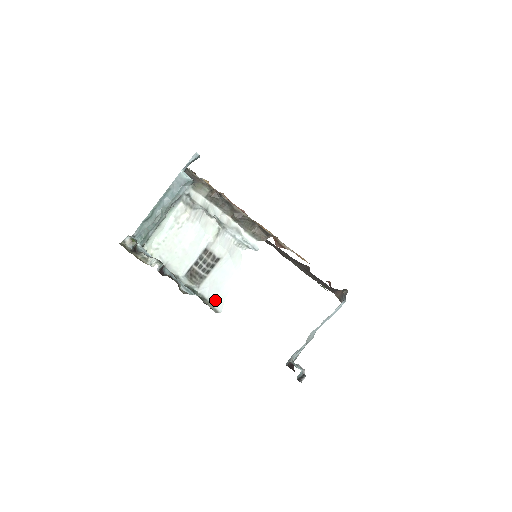
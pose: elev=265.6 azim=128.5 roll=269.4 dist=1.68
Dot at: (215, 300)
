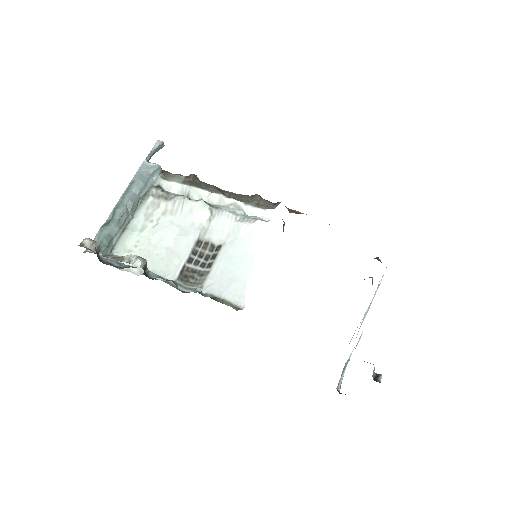
Dot at: (231, 295)
